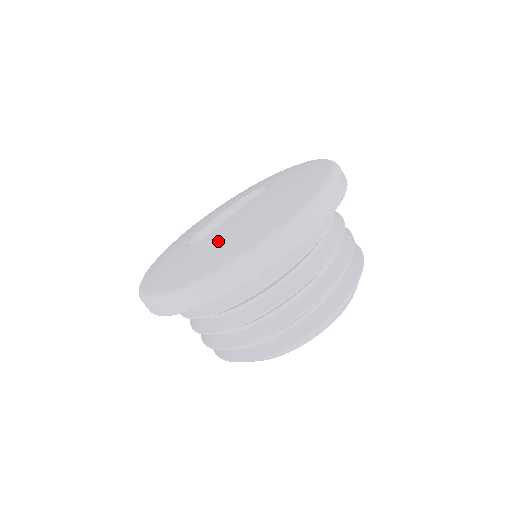
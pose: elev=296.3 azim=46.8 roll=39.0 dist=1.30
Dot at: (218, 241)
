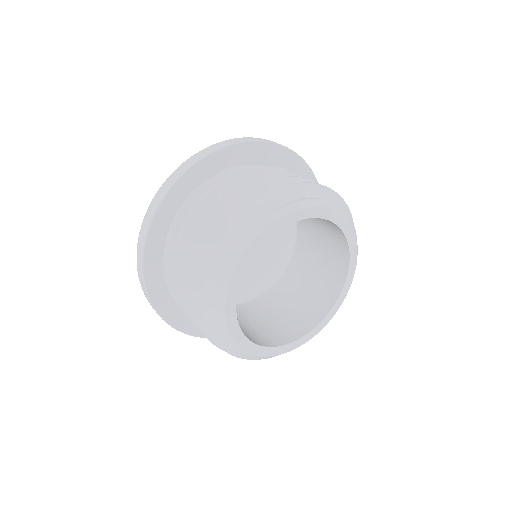
Dot at: occluded
